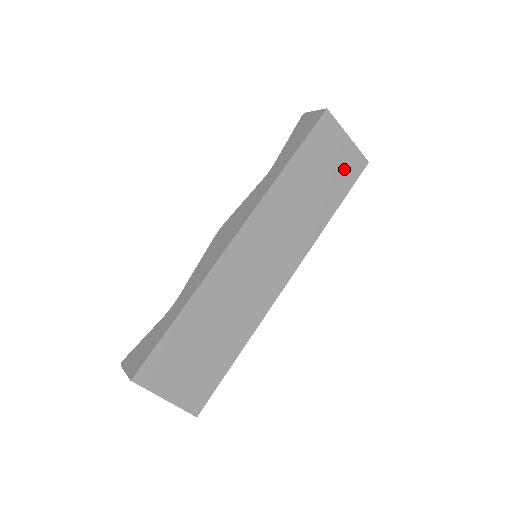
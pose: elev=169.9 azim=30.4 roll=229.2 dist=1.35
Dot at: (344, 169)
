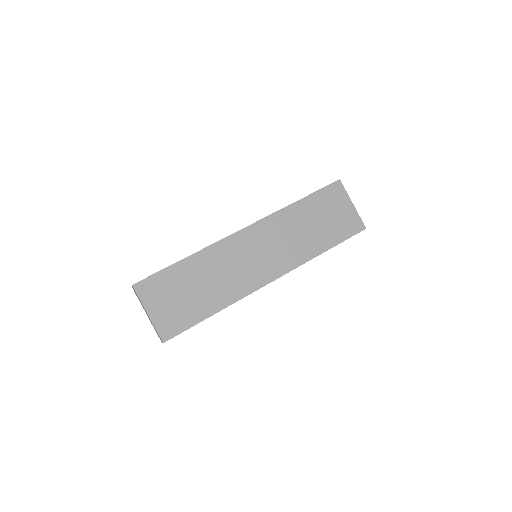
Dot at: (343, 224)
